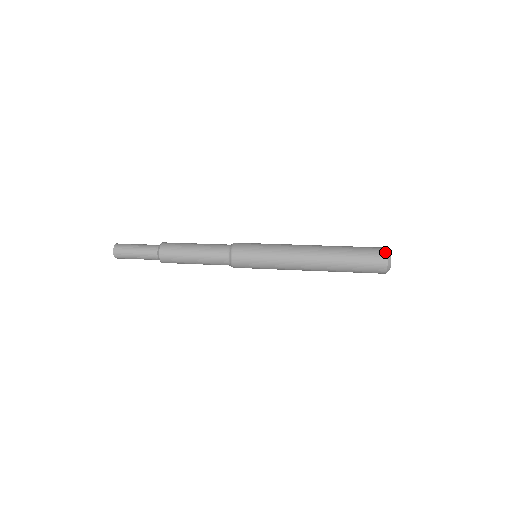
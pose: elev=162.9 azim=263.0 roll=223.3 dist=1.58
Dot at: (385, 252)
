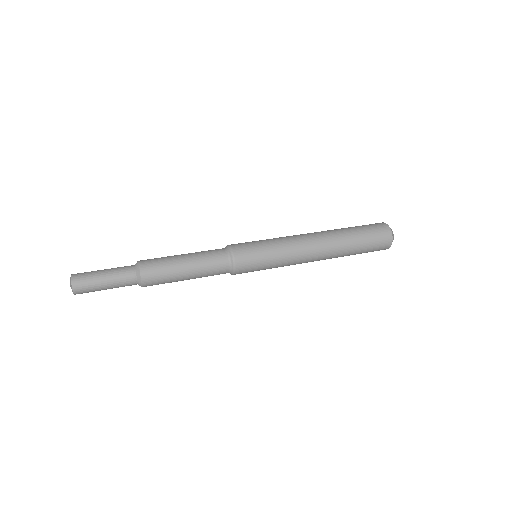
Dot at: (384, 224)
